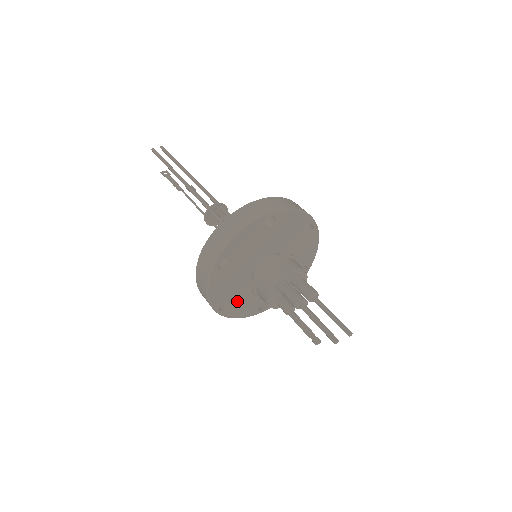
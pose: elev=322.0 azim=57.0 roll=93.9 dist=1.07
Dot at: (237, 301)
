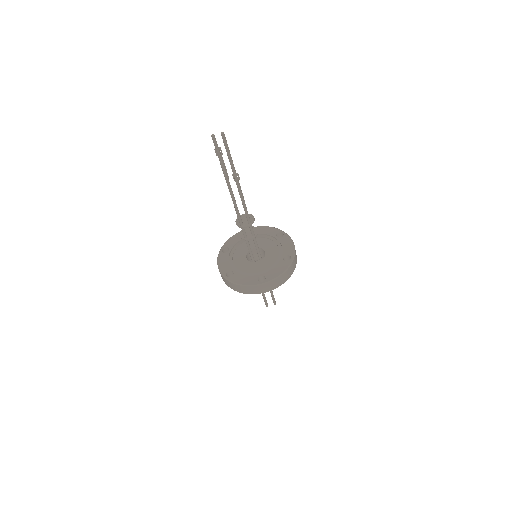
Dot at: occluded
